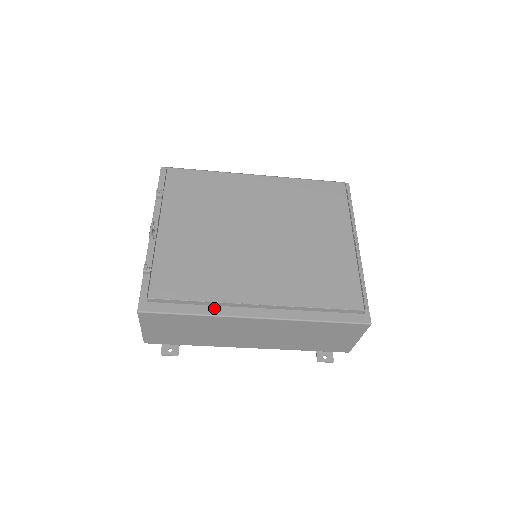
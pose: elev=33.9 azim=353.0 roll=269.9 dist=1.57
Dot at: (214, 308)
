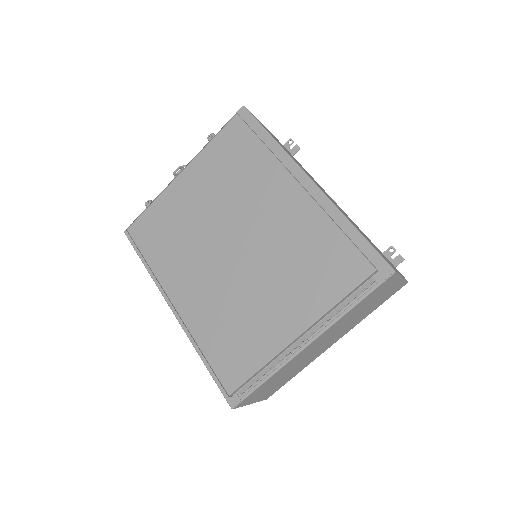
Dot at: occluded
